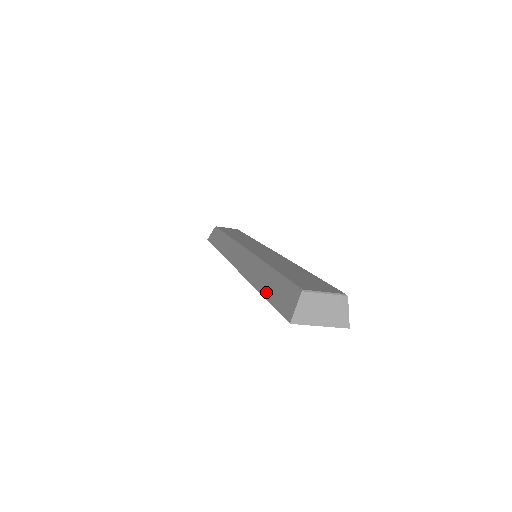
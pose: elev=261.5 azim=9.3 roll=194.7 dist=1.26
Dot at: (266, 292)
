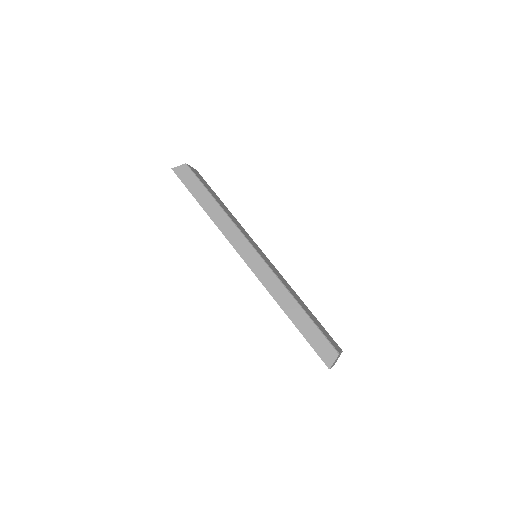
Dot at: (301, 328)
